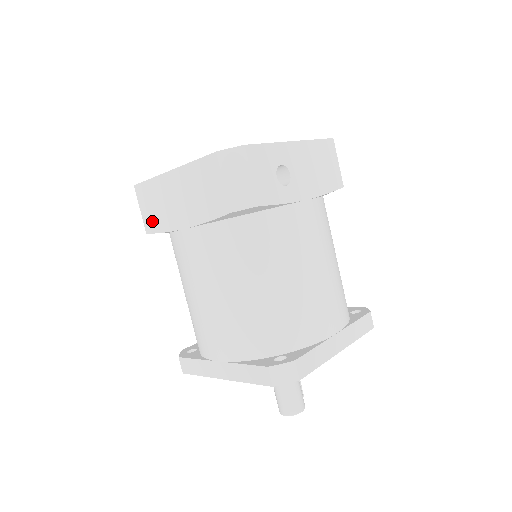
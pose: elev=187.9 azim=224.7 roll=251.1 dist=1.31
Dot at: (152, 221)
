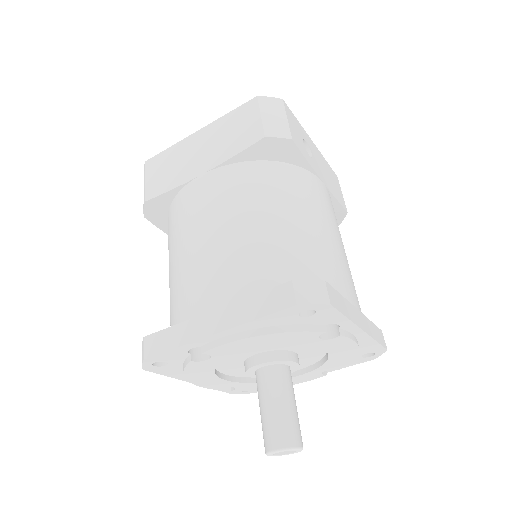
Dot at: (158, 185)
